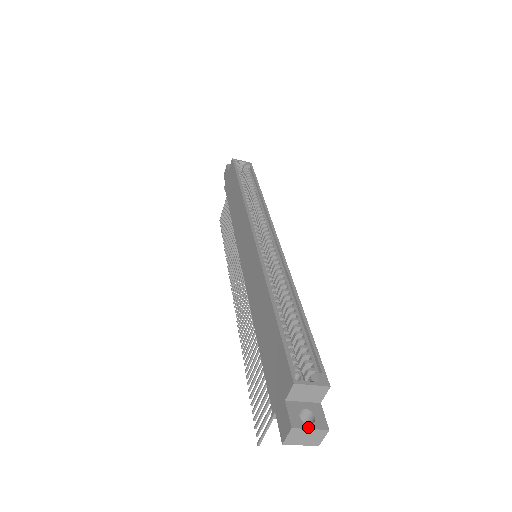
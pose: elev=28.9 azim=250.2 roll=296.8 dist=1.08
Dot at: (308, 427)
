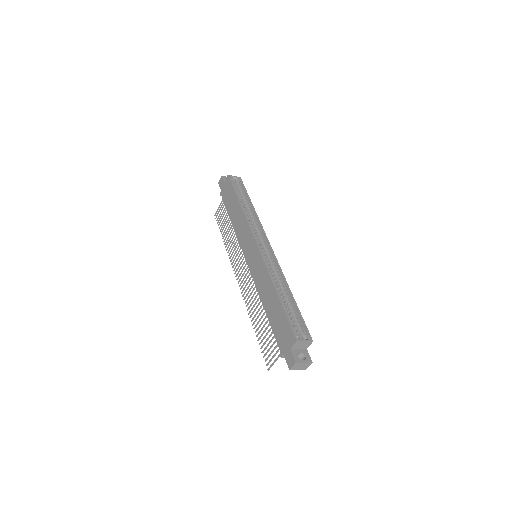
Dot at: (303, 362)
